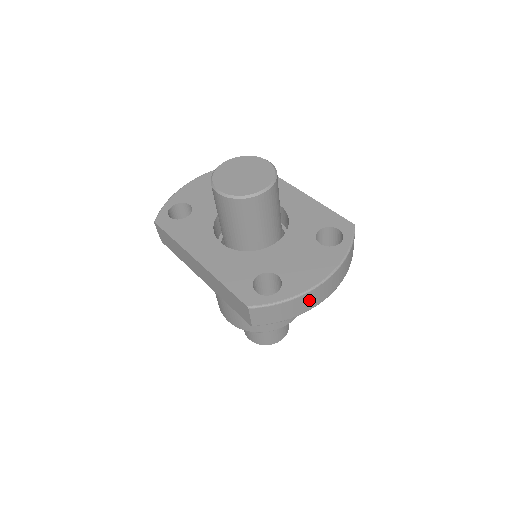
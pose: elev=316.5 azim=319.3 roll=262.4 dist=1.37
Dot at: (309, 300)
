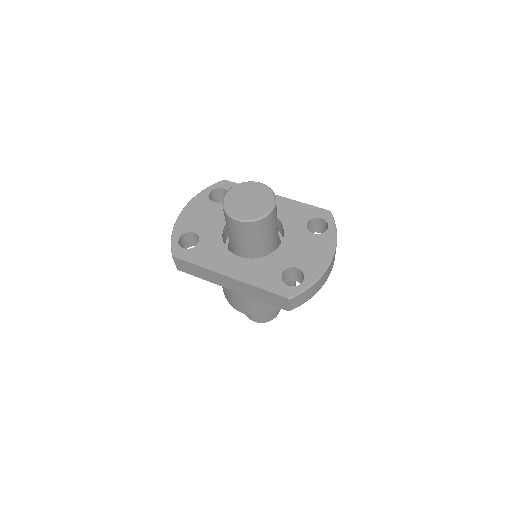
Dot at: (324, 278)
